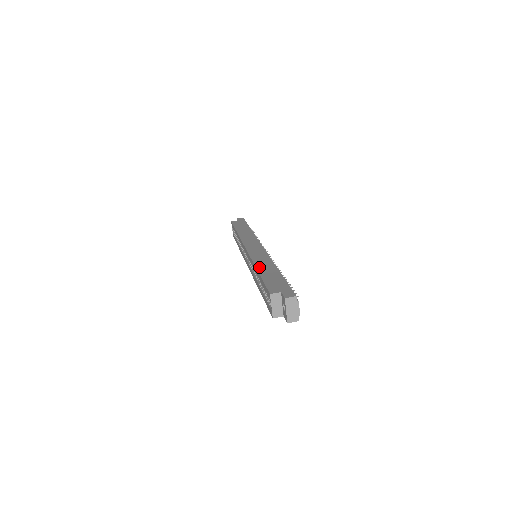
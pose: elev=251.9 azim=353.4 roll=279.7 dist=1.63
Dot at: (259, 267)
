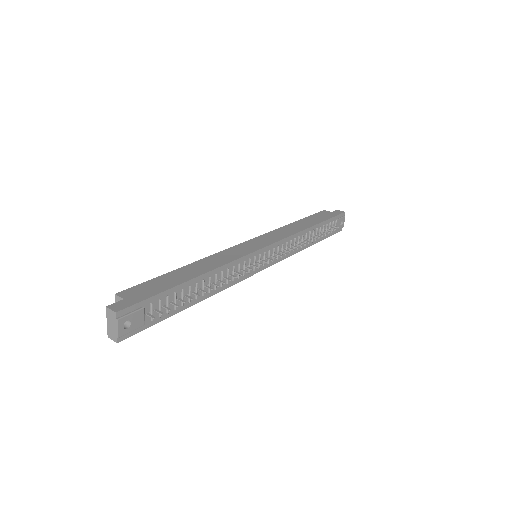
Dot at: (193, 264)
